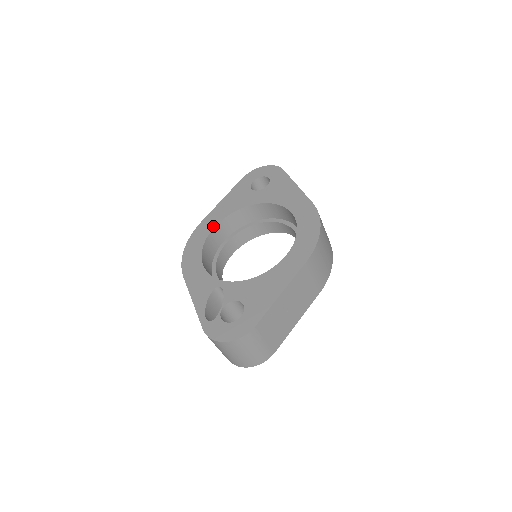
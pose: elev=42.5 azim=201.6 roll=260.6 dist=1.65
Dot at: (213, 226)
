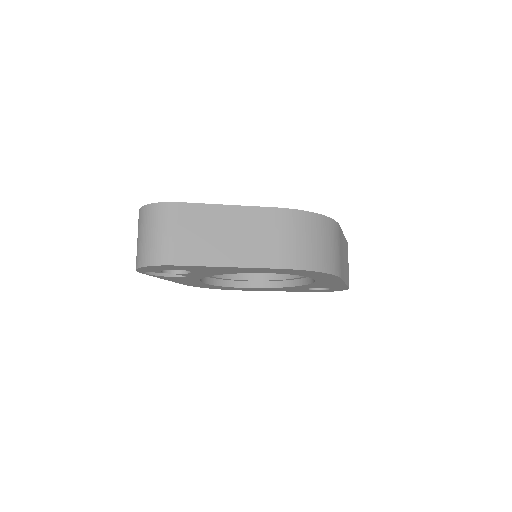
Dot at: occluded
